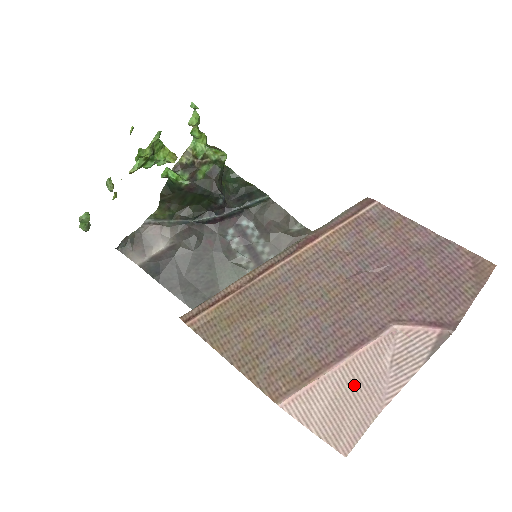
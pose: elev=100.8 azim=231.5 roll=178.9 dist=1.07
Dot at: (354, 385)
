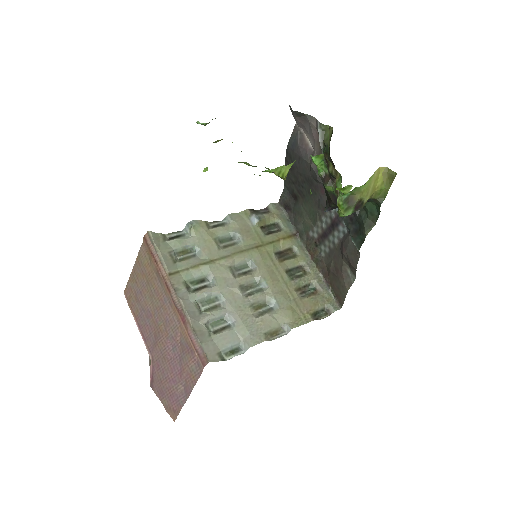
Dot at: occluded
